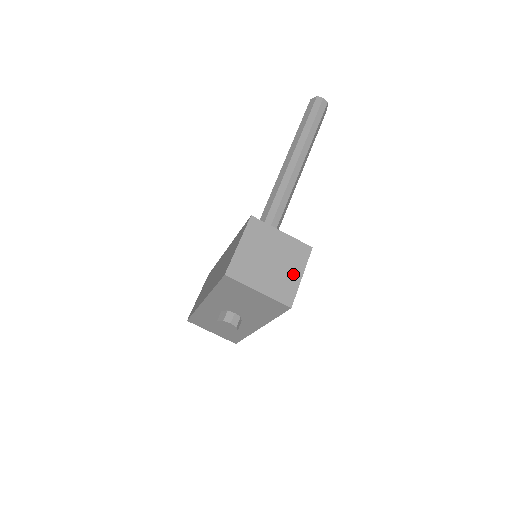
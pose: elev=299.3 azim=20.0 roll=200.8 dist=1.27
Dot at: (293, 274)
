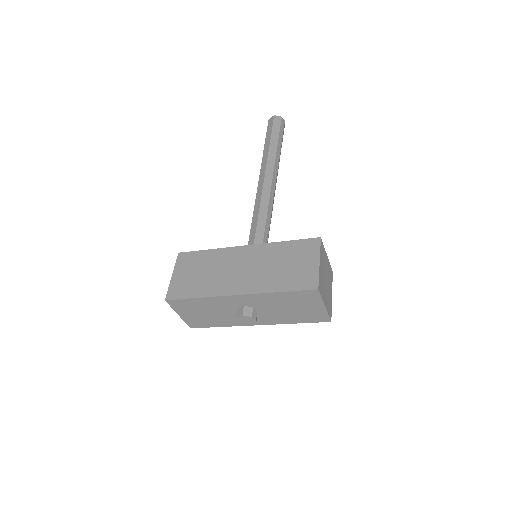
Dot at: (330, 293)
